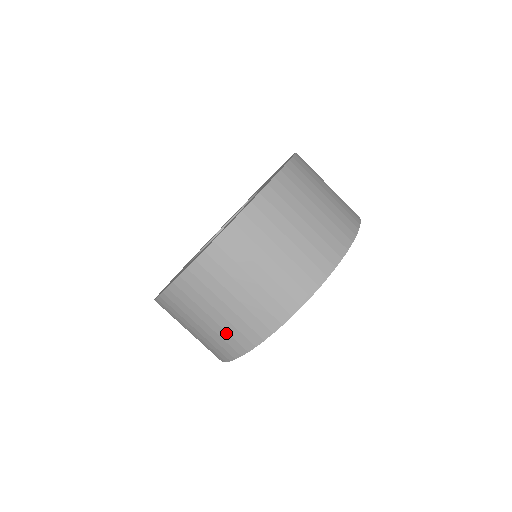
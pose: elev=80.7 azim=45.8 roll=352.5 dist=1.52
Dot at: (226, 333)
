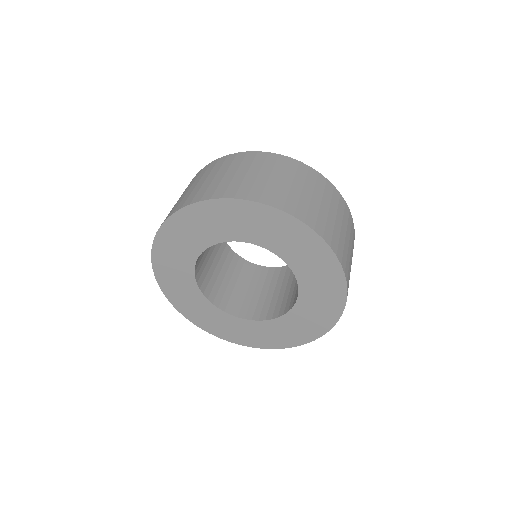
Dot at: (228, 183)
